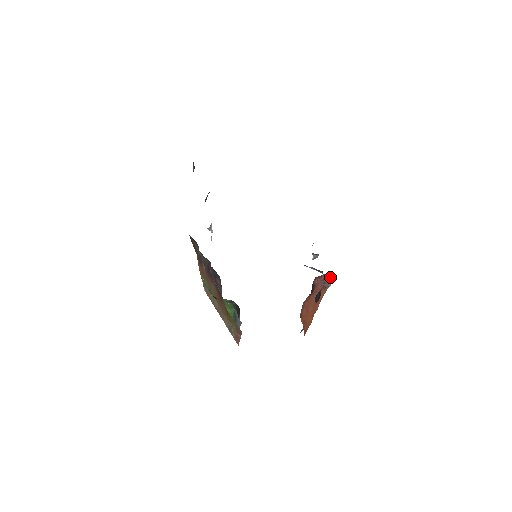
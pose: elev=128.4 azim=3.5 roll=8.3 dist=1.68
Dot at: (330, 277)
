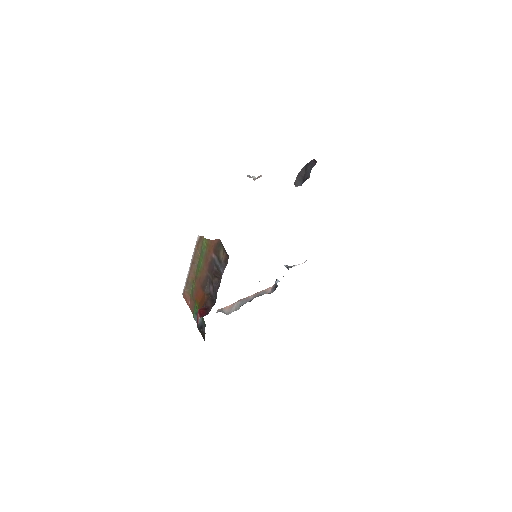
Dot at: occluded
